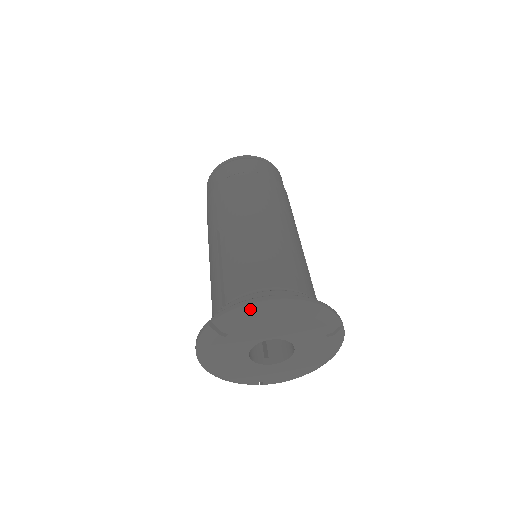
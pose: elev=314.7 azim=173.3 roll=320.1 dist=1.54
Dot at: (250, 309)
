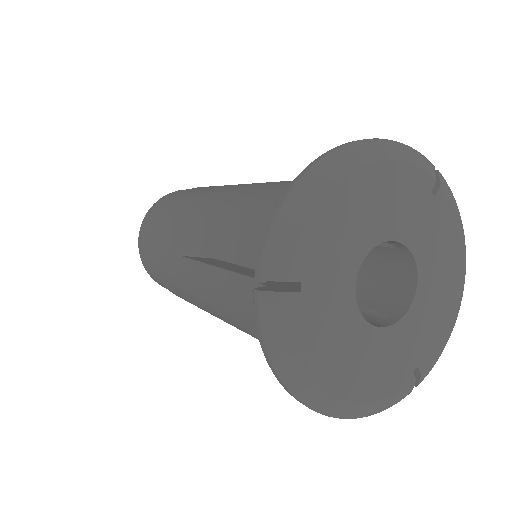
Dot at: (297, 202)
